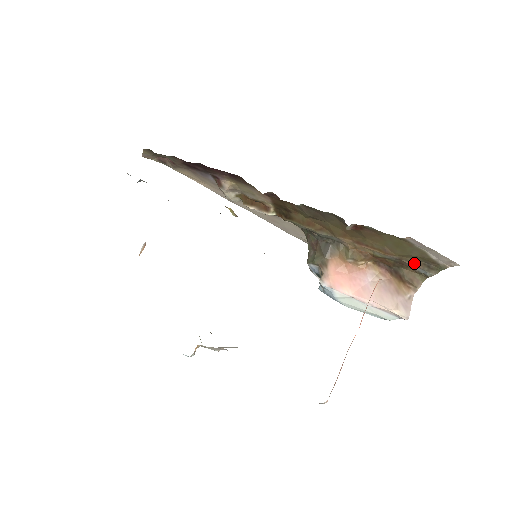
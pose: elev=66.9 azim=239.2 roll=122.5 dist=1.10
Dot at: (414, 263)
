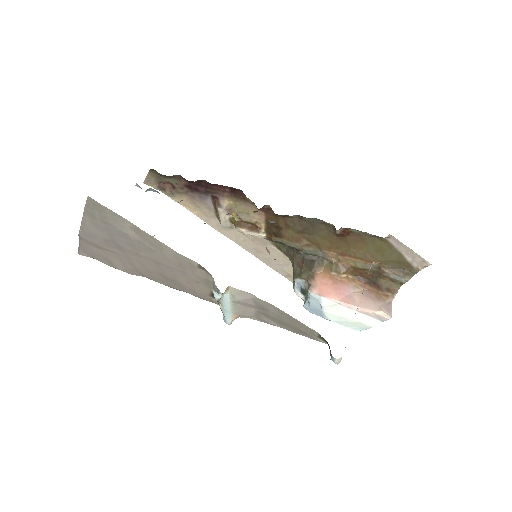
Dot at: (391, 270)
